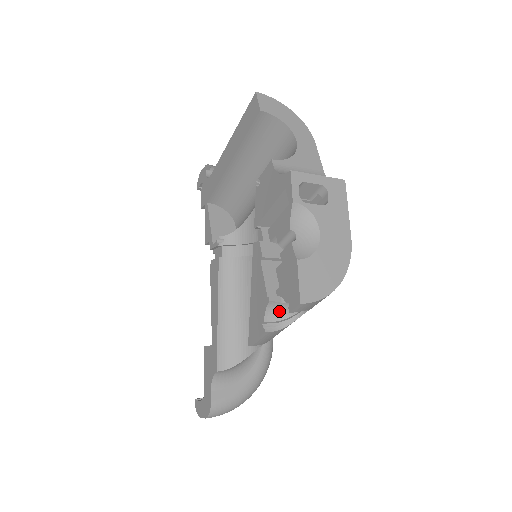
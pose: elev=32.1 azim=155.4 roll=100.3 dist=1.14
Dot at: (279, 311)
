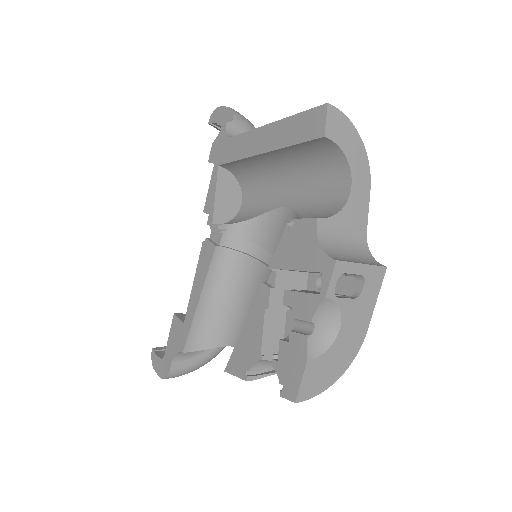
Dot at: (267, 364)
